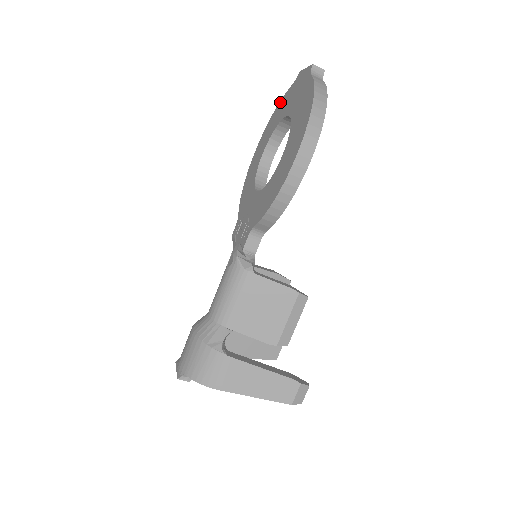
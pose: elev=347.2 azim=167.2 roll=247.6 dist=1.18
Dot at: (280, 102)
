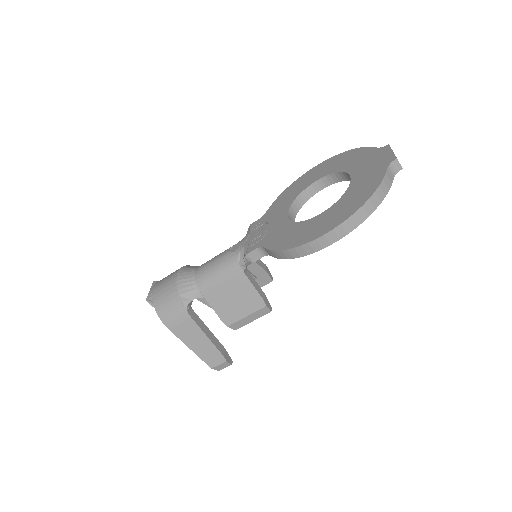
Dot at: (360, 149)
